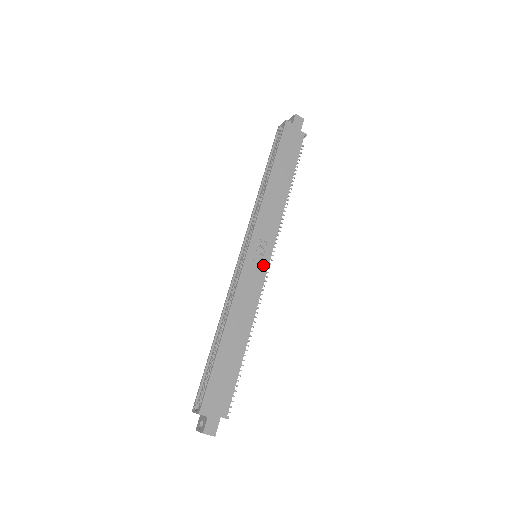
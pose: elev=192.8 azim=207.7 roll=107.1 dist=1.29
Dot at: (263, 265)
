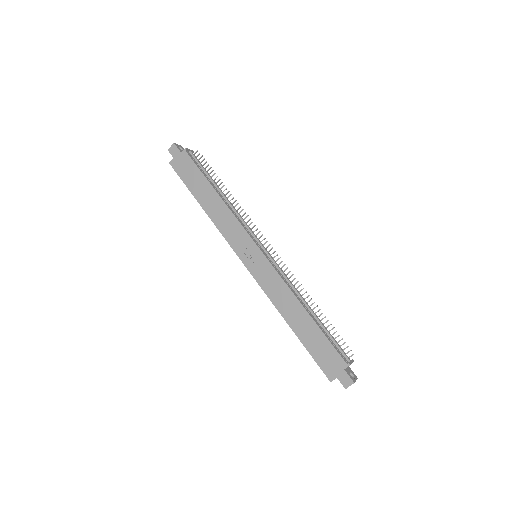
Dot at: (261, 259)
